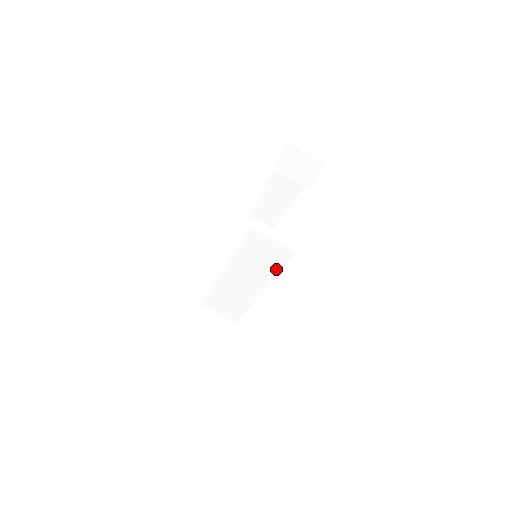
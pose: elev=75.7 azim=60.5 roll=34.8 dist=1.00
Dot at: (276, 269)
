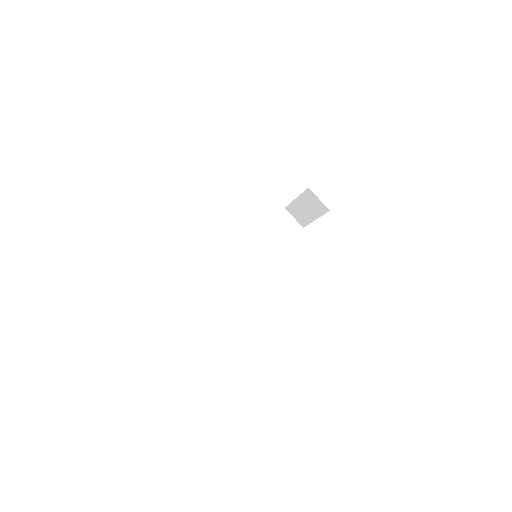
Dot at: (288, 239)
